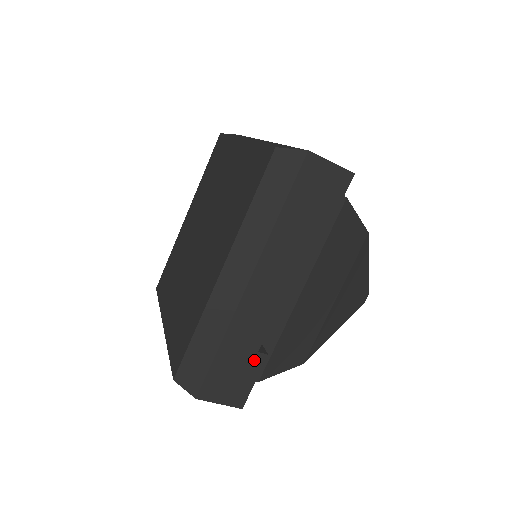
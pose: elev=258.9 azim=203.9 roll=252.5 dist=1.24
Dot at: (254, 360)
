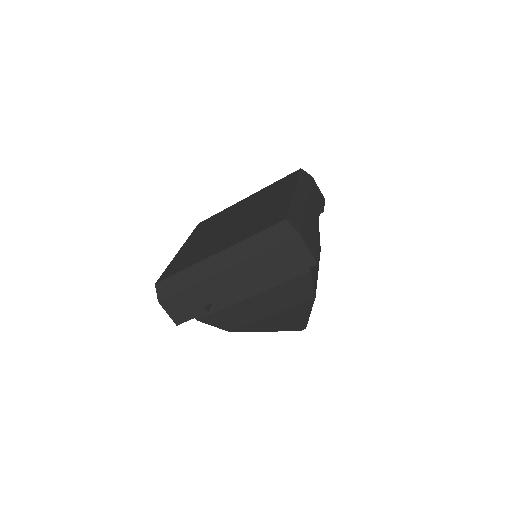
Dot at: (199, 308)
